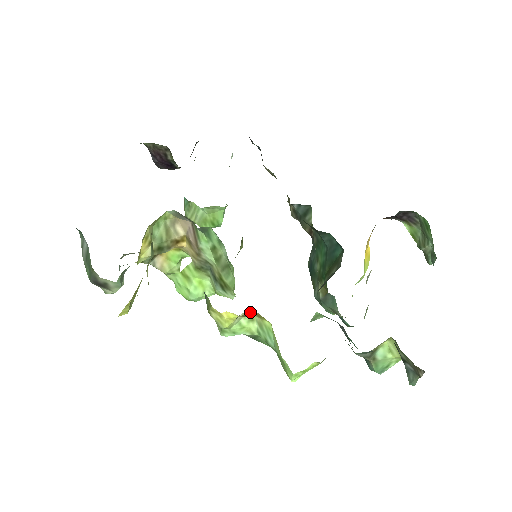
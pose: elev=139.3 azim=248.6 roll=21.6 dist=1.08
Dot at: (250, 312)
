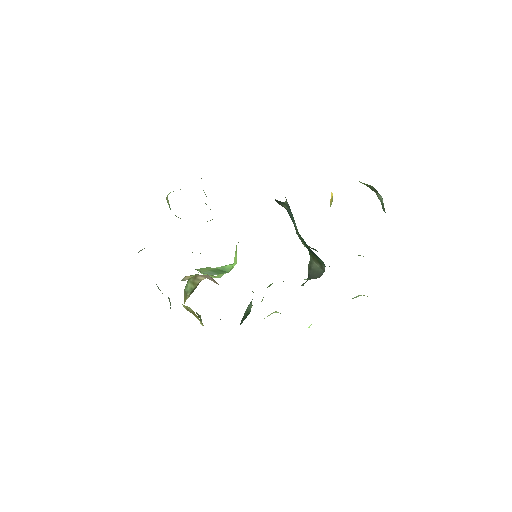
Dot at: occluded
